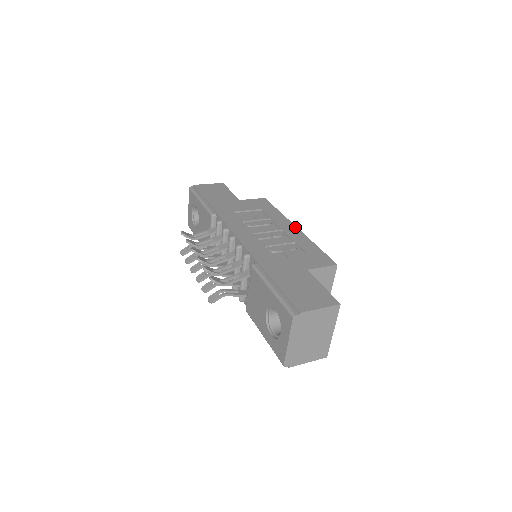
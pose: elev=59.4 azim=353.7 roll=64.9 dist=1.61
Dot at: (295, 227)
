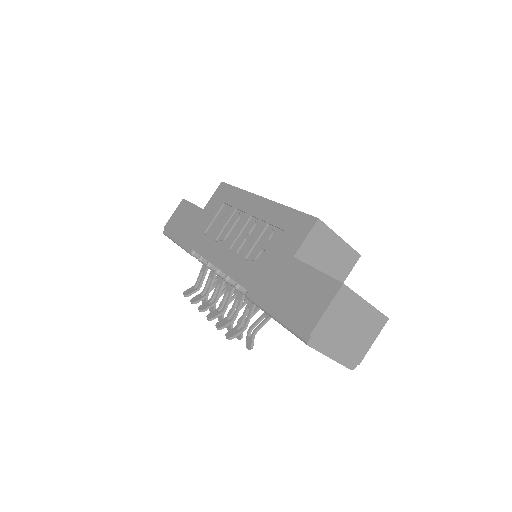
Dot at: (260, 199)
